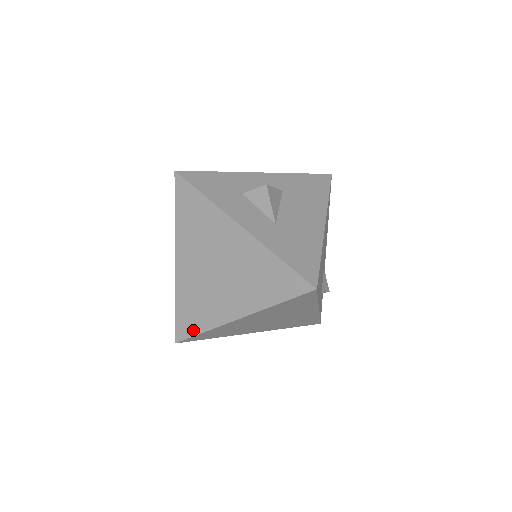
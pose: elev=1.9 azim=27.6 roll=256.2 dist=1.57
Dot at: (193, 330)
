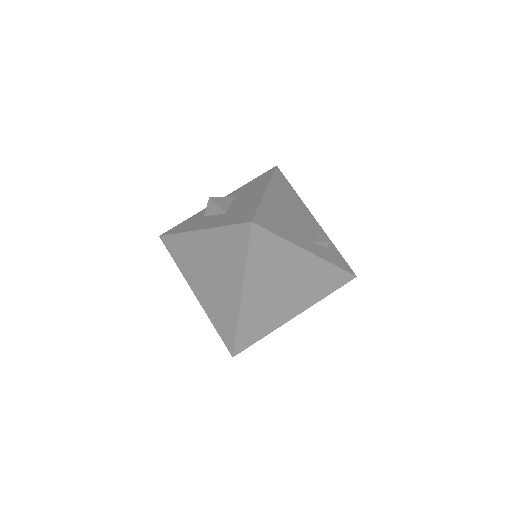
Dot at: (232, 334)
